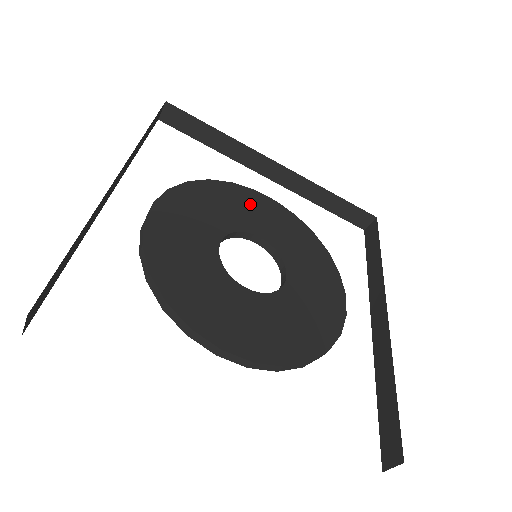
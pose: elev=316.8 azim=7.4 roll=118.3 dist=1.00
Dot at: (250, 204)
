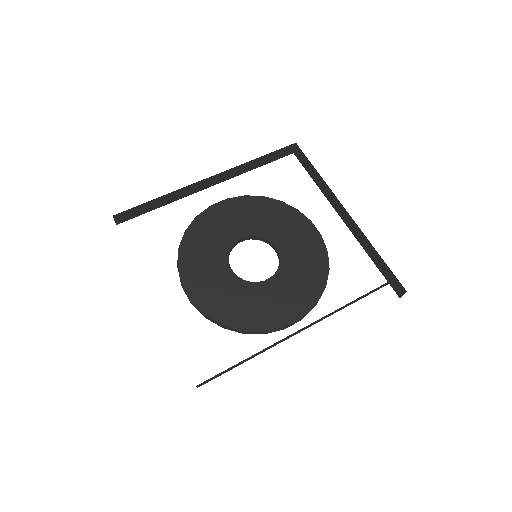
Dot at: (295, 228)
